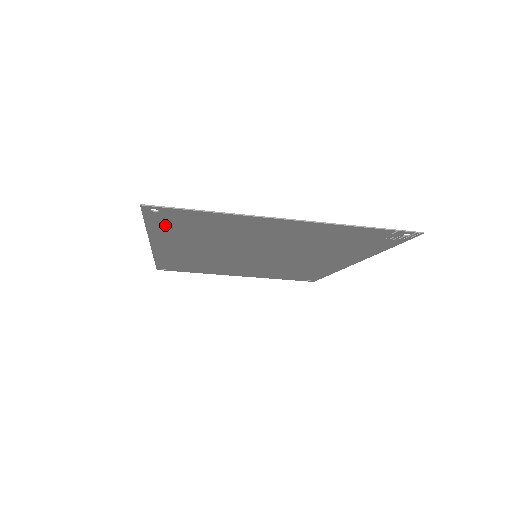
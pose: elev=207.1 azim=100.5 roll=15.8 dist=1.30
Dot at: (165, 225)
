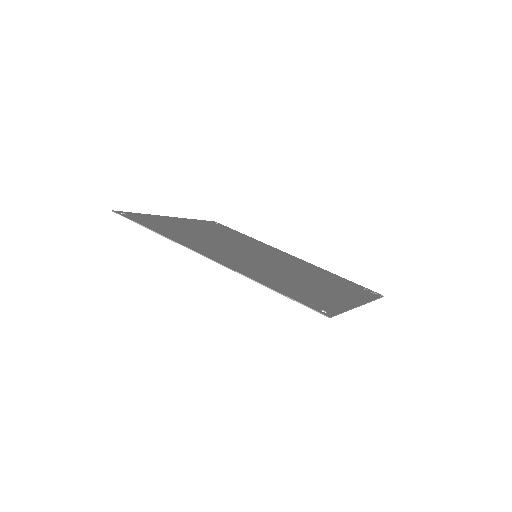
Dot at: (290, 293)
